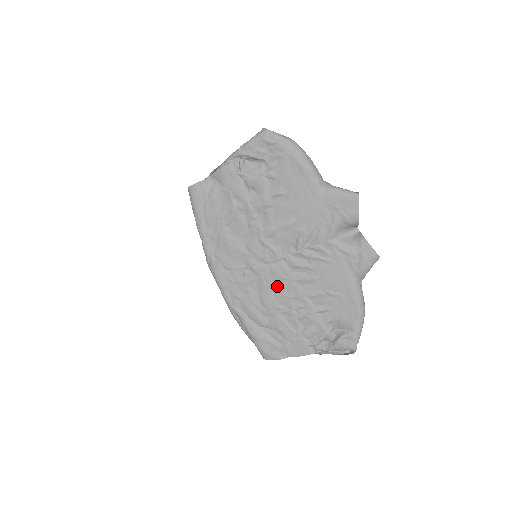
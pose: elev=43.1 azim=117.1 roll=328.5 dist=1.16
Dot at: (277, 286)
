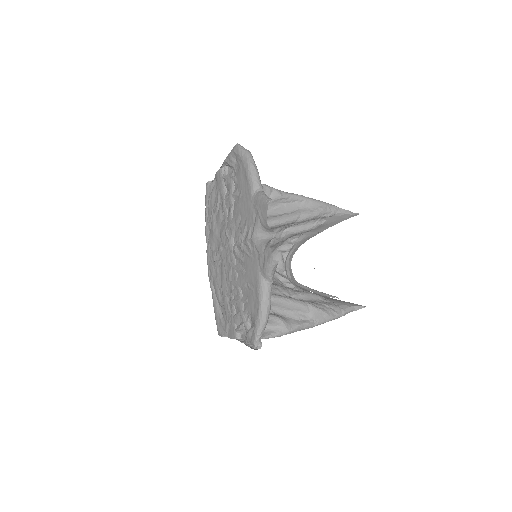
Dot at: (228, 271)
